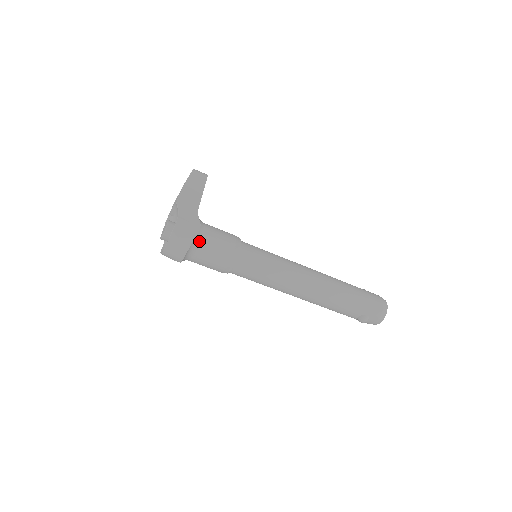
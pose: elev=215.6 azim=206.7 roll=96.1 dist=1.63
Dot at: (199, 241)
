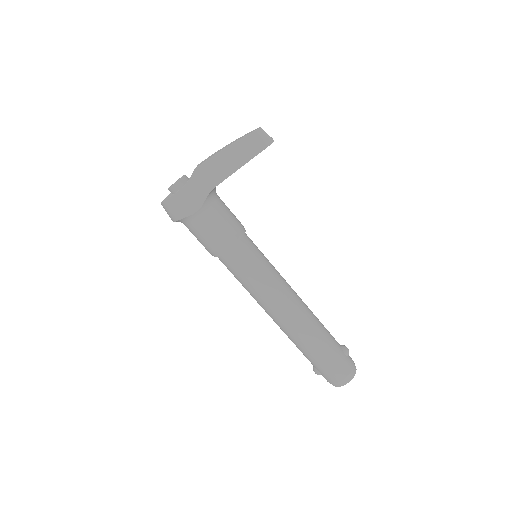
Dot at: (189, 221)
